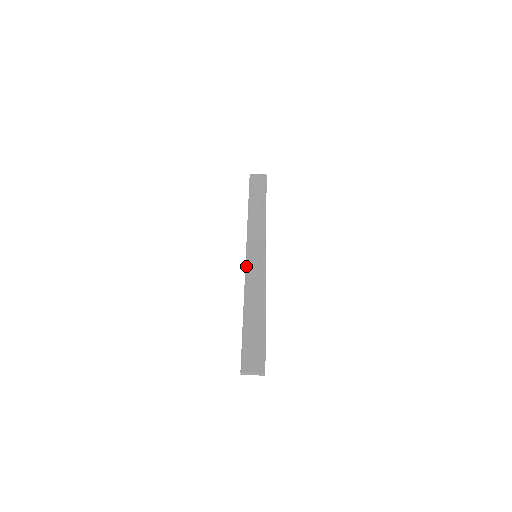
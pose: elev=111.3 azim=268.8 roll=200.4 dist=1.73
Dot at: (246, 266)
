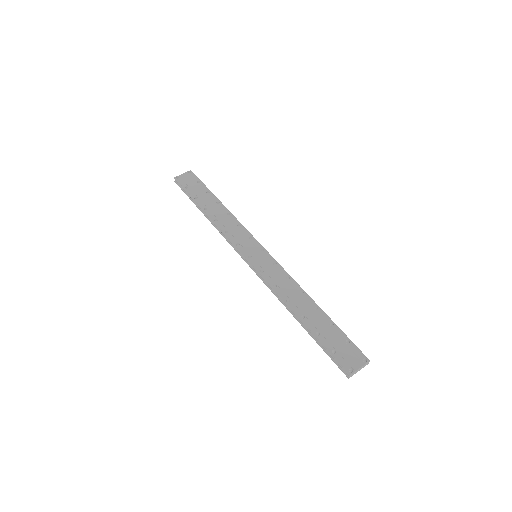
Dot at: (258, 271)
